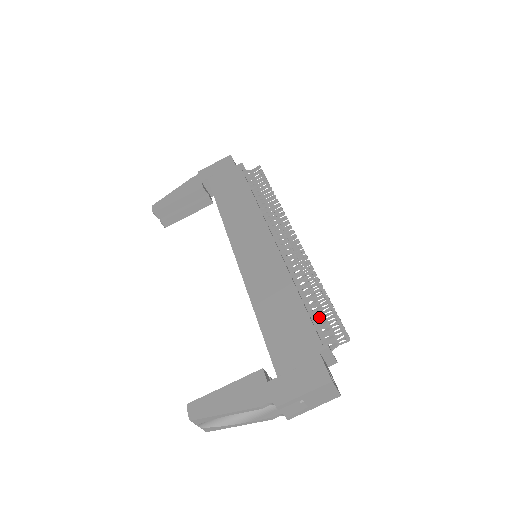
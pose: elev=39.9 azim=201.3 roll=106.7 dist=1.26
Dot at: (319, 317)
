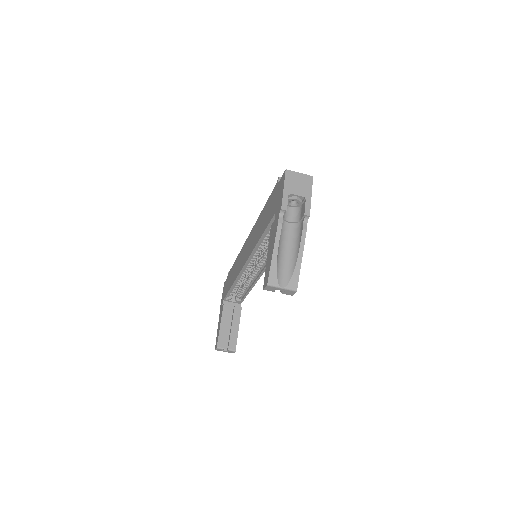
Dot at: occluded
